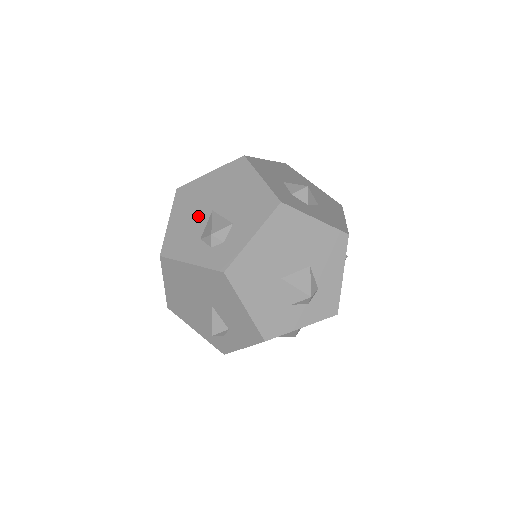
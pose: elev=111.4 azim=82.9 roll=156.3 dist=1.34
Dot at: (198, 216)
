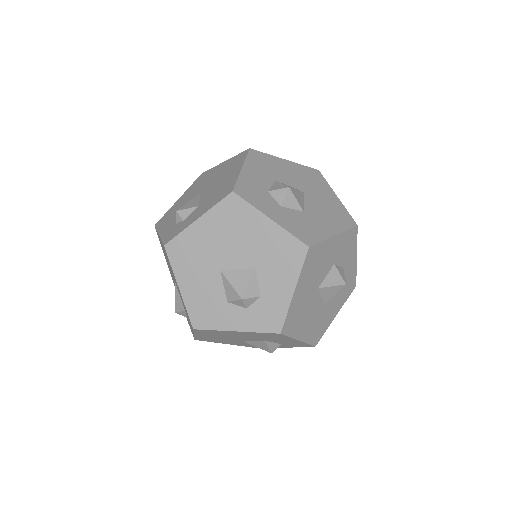
Dot at: (191, 197)
